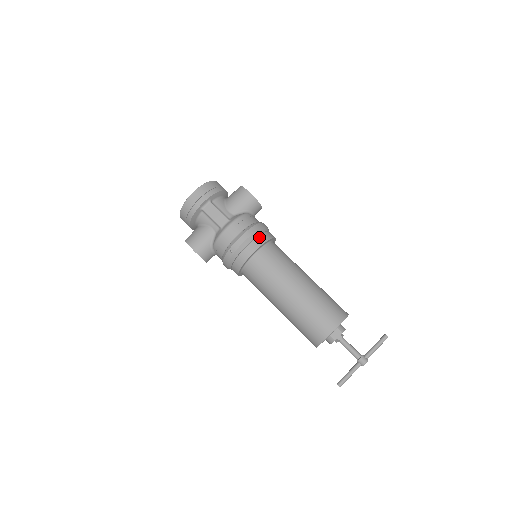
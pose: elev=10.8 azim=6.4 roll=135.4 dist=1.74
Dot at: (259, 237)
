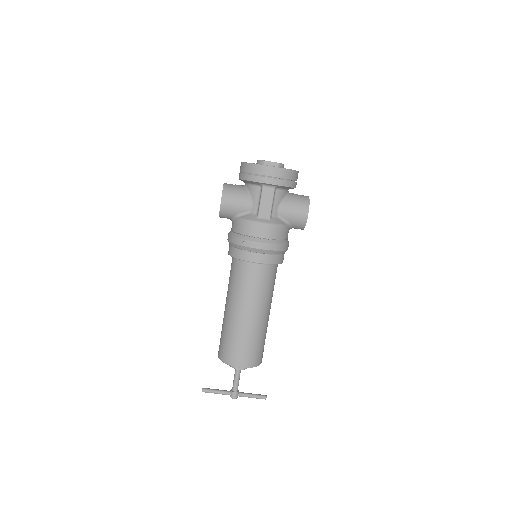
Dot at: (273, 256)
